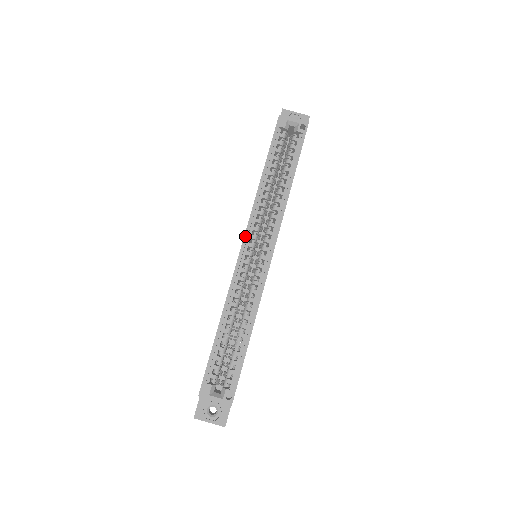
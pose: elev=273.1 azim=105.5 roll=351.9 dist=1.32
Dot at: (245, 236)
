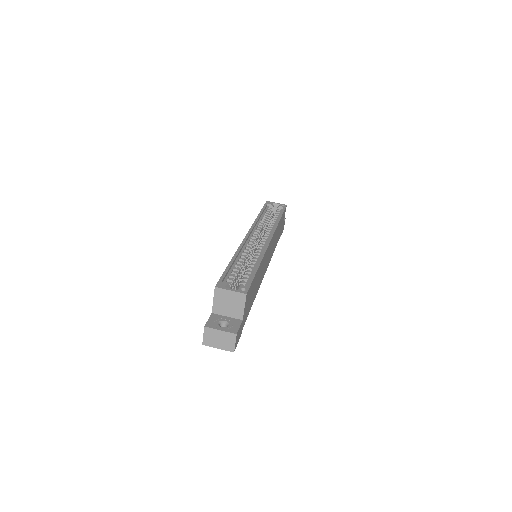
Dot at: (249, 231)
